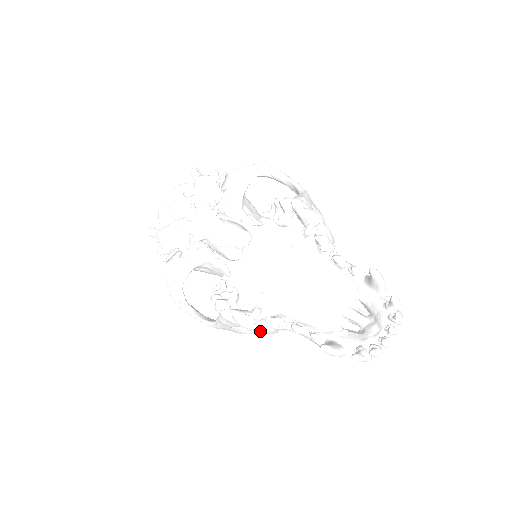
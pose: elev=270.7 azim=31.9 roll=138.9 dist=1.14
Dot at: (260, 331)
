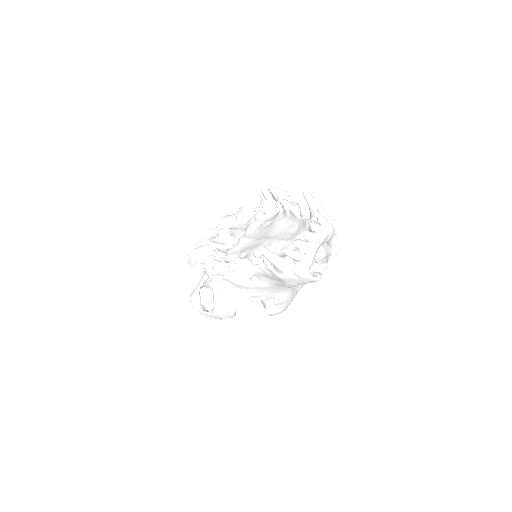
Dot at: (235, 281)
